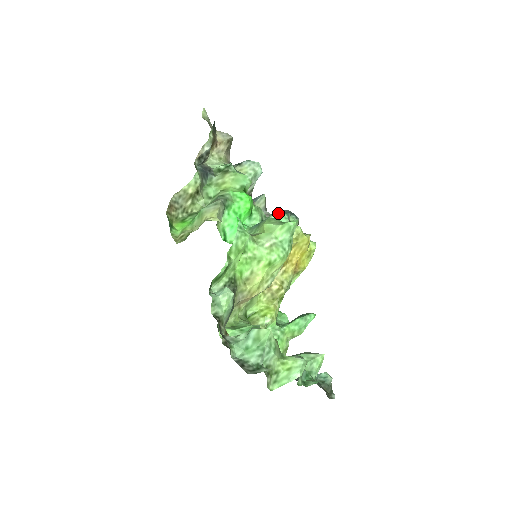
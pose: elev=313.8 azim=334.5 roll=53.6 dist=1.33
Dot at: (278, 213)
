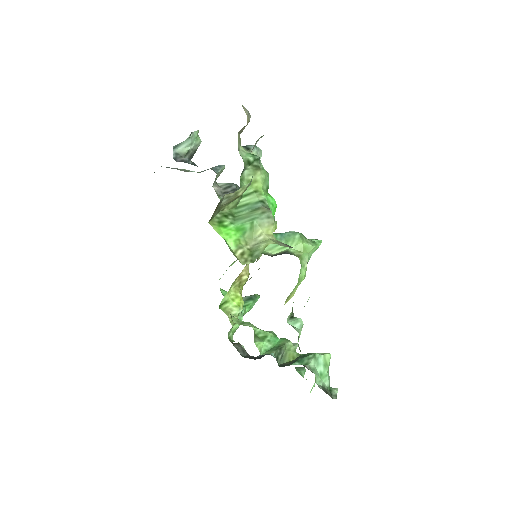
Dot at: (231, 188)
